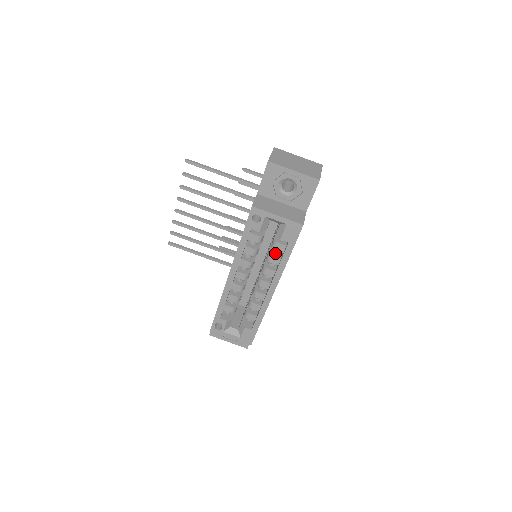
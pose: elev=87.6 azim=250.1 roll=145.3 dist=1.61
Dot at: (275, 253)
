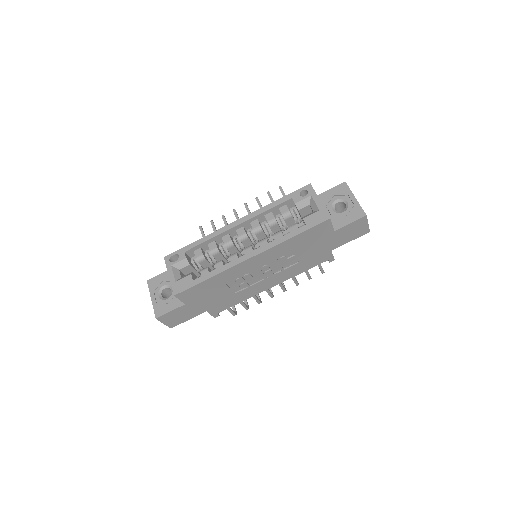
Dot at: occluded
